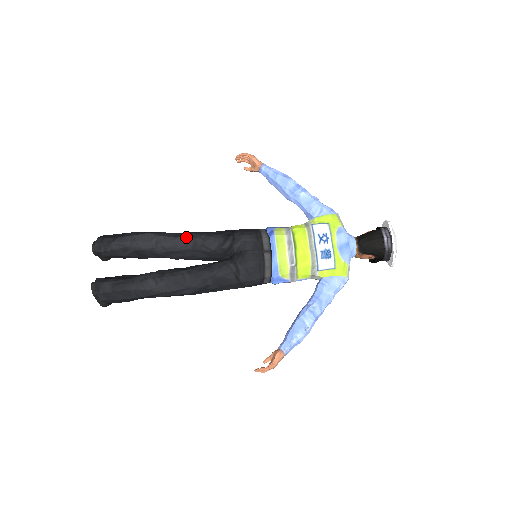
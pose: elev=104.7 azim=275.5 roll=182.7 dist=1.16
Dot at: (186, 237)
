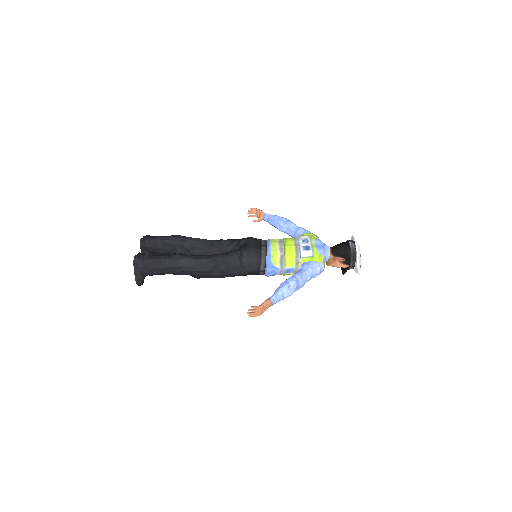
Dot at: (207, 240)
